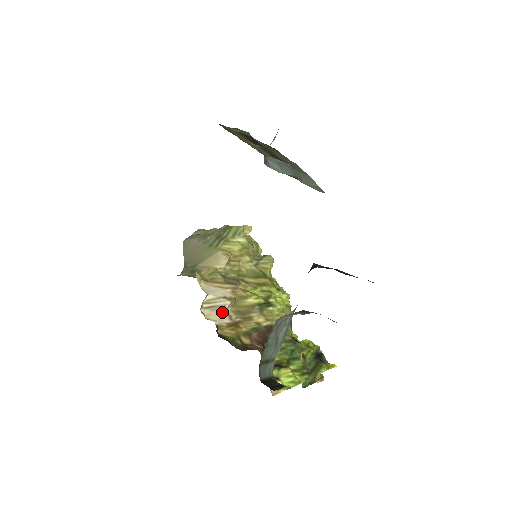
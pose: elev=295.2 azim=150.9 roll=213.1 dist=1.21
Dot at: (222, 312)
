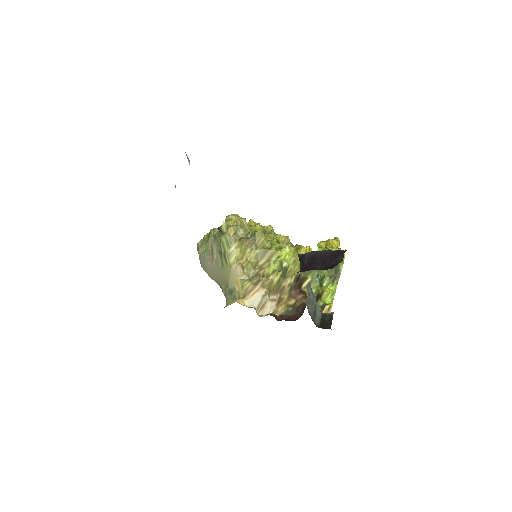
Dot at: (268, 303)
